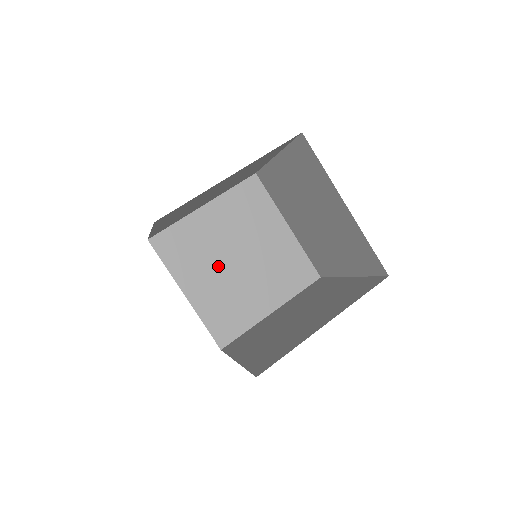
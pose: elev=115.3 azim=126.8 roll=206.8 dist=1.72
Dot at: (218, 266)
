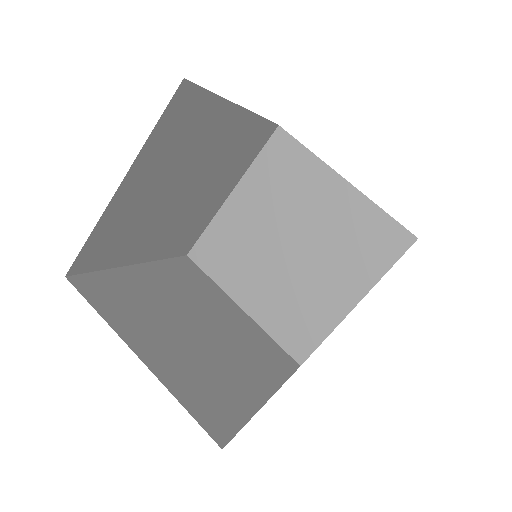
Dot at: (267, 263)
